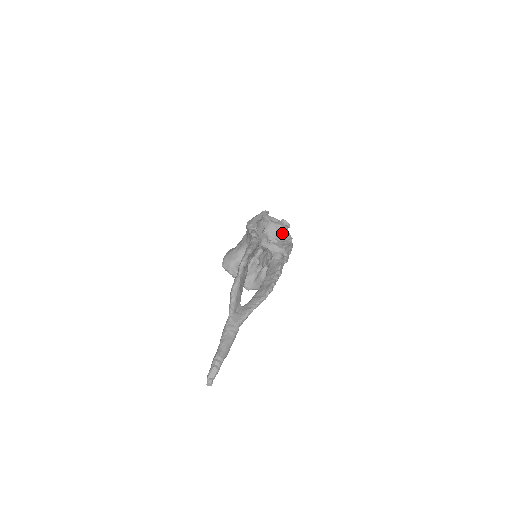
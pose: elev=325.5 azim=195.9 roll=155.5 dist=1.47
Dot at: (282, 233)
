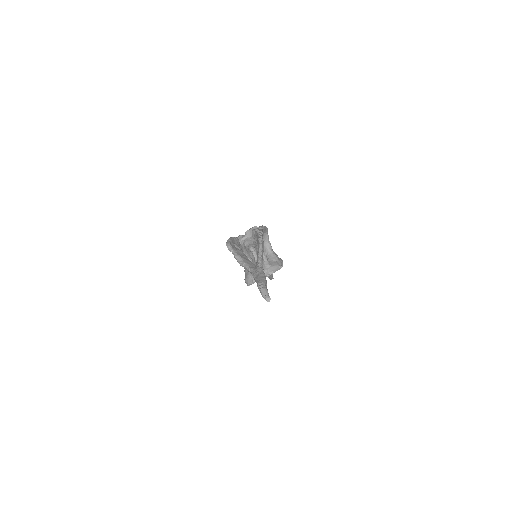
Dot at: occluded
